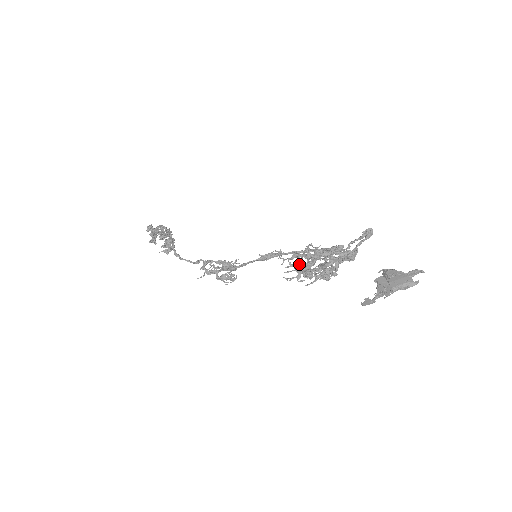
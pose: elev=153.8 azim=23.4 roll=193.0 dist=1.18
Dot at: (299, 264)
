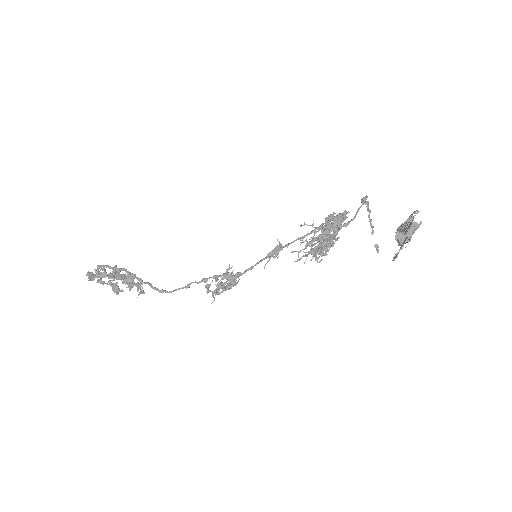
Dot at: (318, 251)
